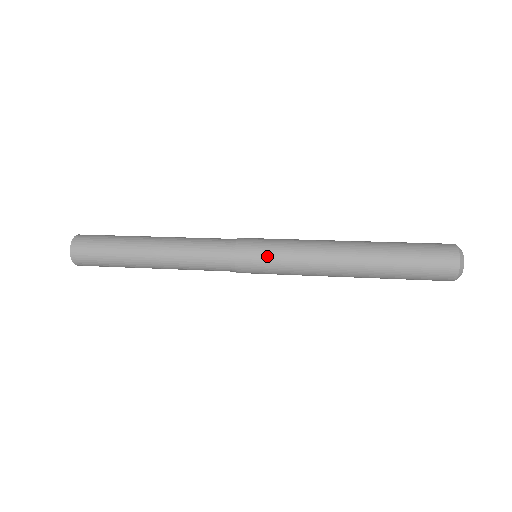
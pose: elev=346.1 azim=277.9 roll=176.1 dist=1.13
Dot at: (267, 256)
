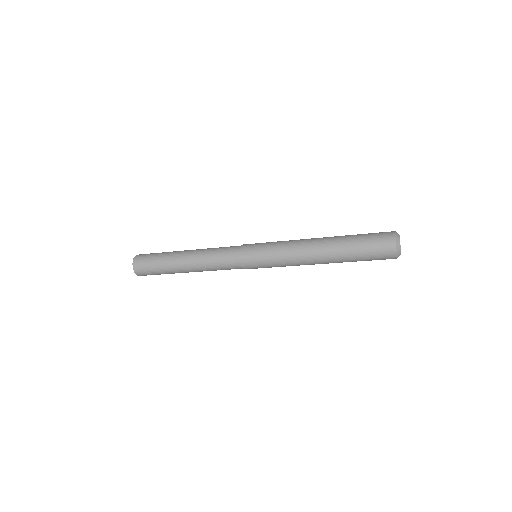
Dot at: (261, 249)
